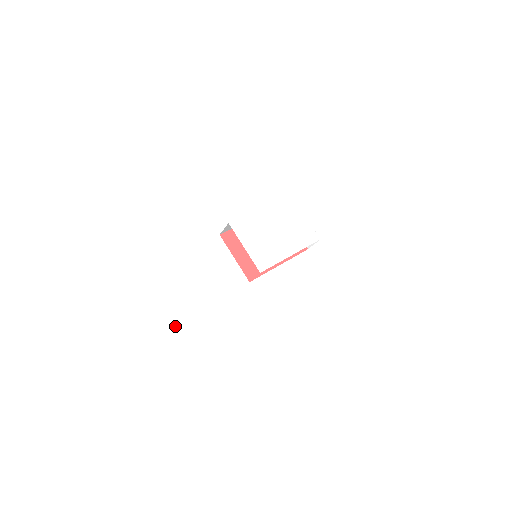
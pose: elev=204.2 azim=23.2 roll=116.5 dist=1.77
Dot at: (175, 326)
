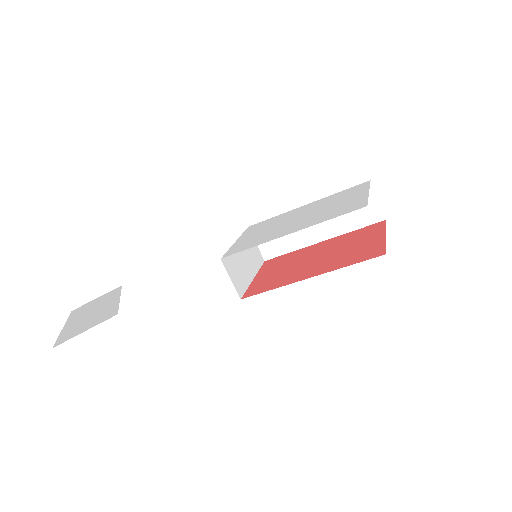
Dot at: (89, 307)
